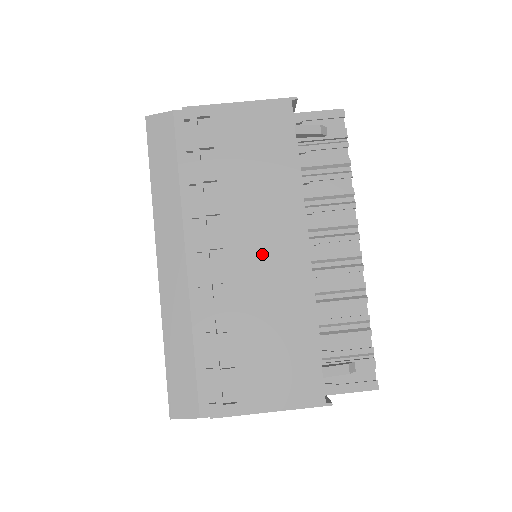
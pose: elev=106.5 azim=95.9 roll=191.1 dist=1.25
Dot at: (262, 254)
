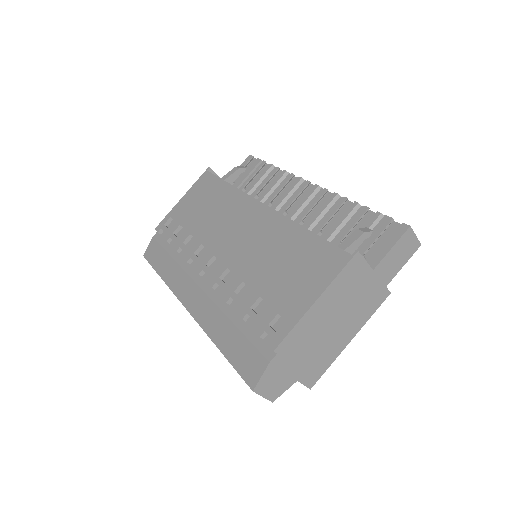
Dot at: (238, 234)
